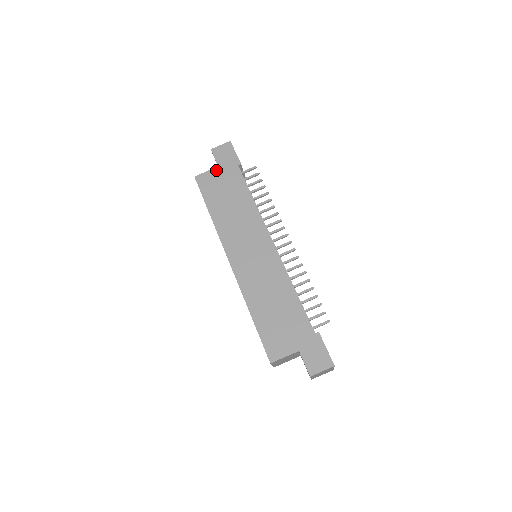
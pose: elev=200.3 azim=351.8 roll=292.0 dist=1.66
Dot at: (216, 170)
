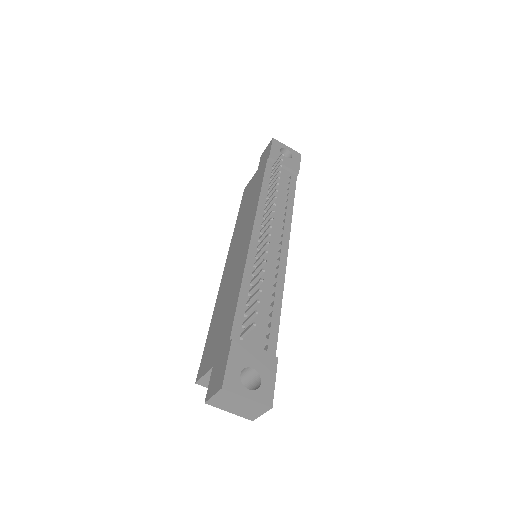
Dot at: (255, 174)
